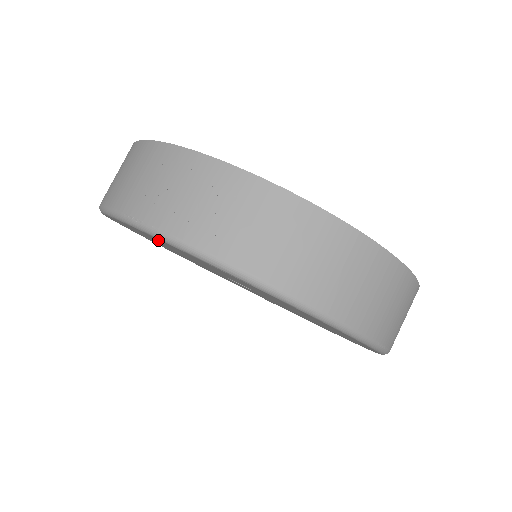
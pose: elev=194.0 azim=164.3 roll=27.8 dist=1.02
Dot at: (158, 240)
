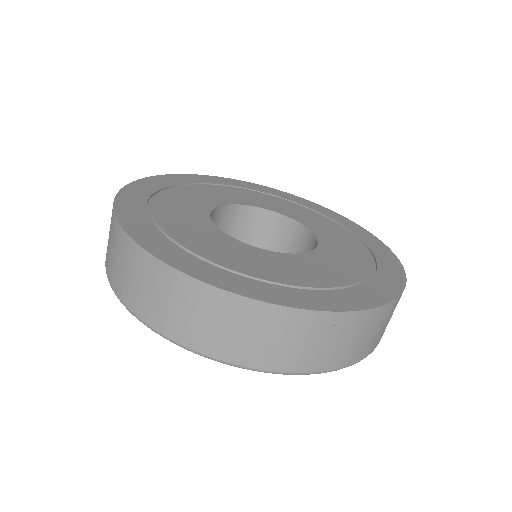
Dot at: occluded
